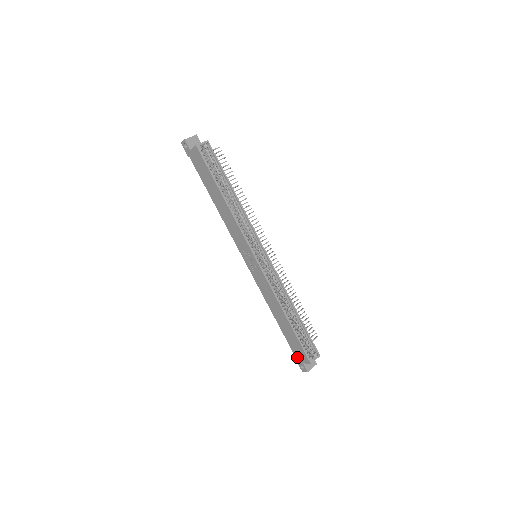
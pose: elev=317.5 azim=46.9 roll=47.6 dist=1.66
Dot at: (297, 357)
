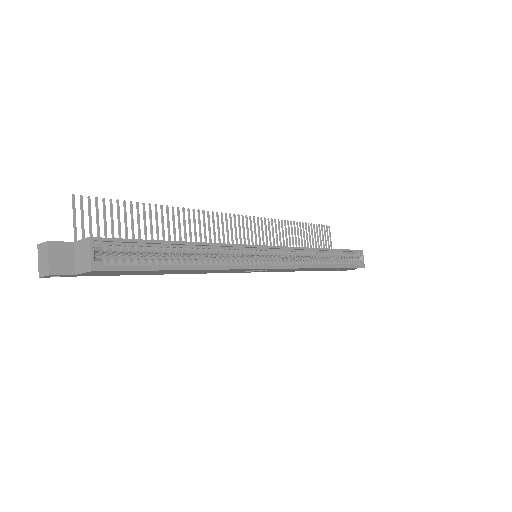
Dot at: occluded
